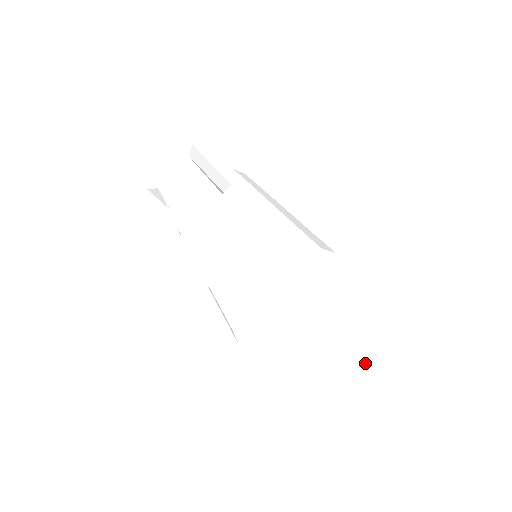
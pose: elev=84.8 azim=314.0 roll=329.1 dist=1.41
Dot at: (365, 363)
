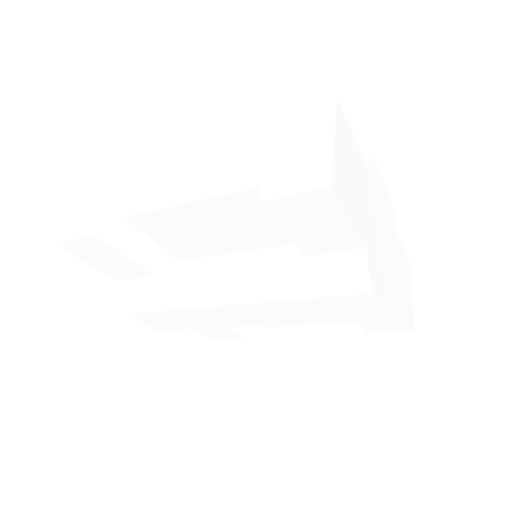
Dot at: (412, 290)
